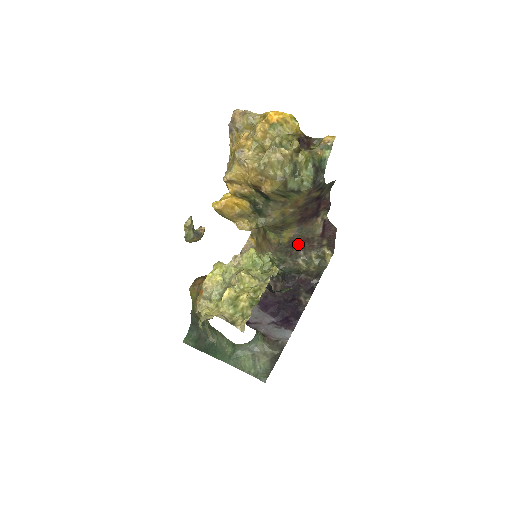
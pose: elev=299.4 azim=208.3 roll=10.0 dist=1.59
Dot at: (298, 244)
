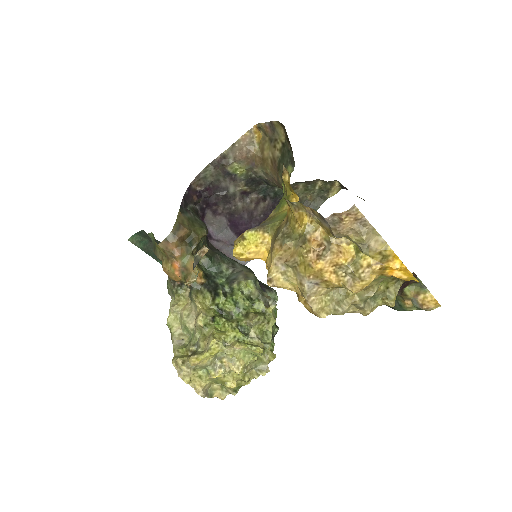
Dot at: occluded
